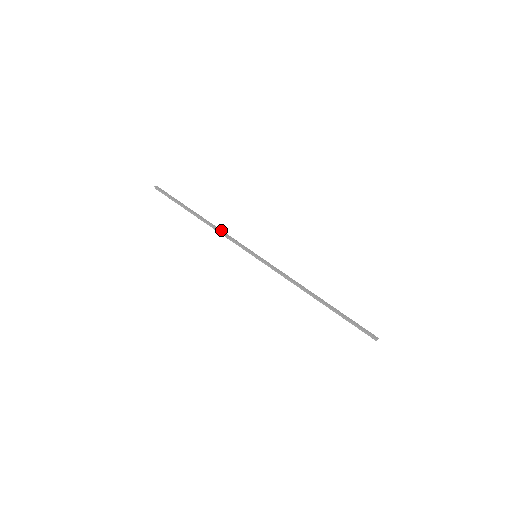
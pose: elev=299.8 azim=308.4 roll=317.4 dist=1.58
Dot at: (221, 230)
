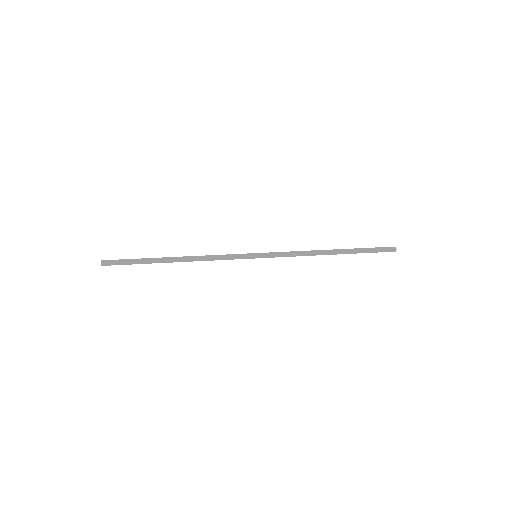
Dot at: (205, 258)
